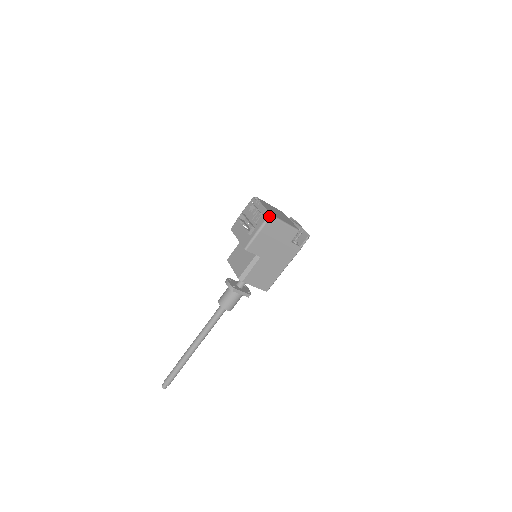
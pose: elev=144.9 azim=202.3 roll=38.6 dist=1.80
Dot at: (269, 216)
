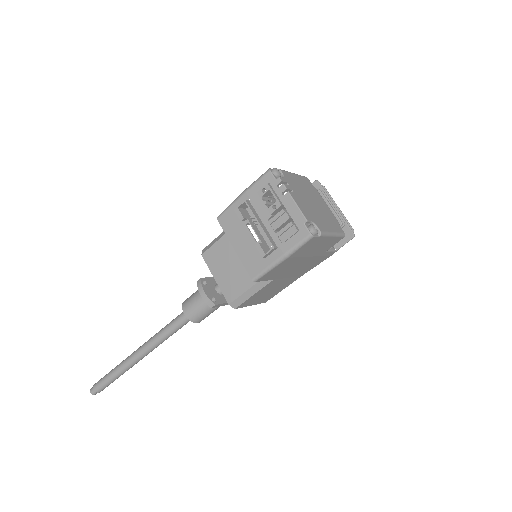
Dot at: (311, 235)
